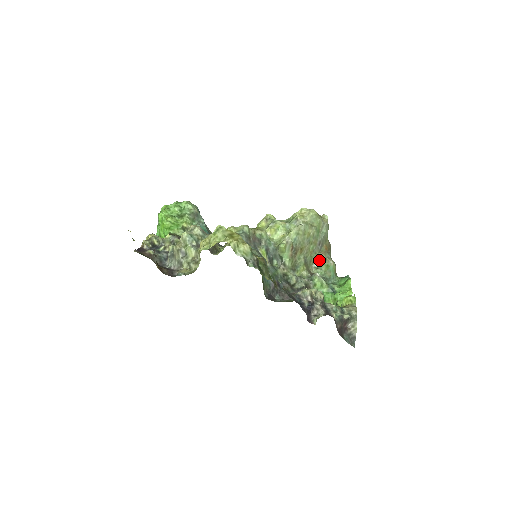
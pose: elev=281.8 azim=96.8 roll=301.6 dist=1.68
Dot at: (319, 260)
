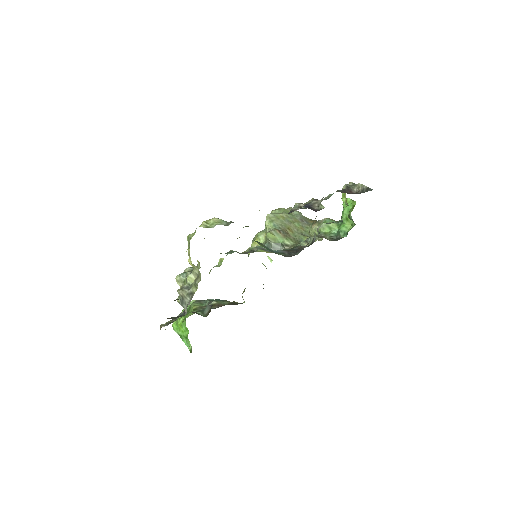
Dot at: (316, 230)
